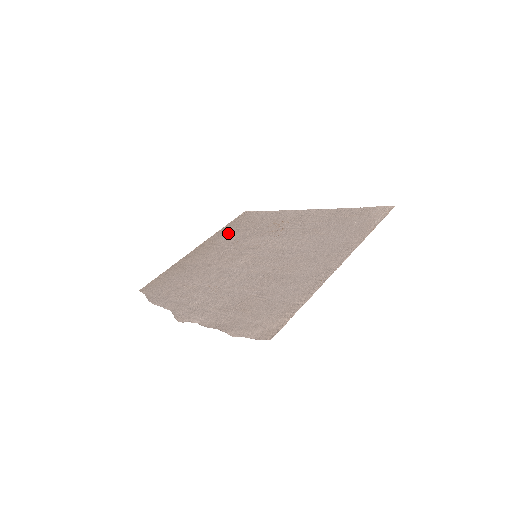
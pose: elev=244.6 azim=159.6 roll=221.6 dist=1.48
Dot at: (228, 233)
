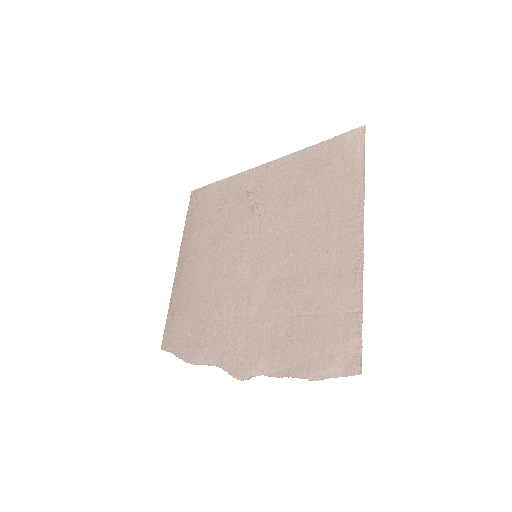
Dot at: (198, 231)
